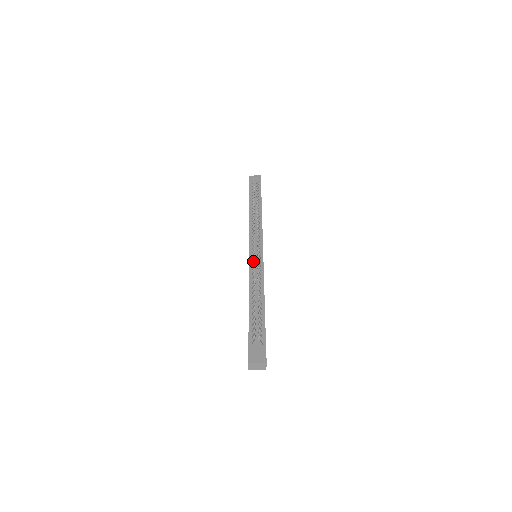
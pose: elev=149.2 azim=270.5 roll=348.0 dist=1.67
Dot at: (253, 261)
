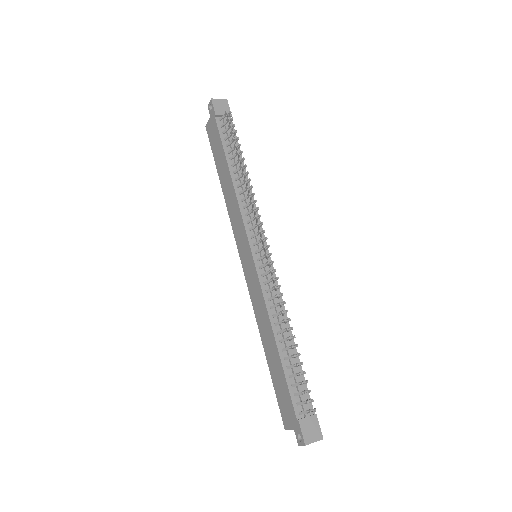
Dot at: (265, 275)
